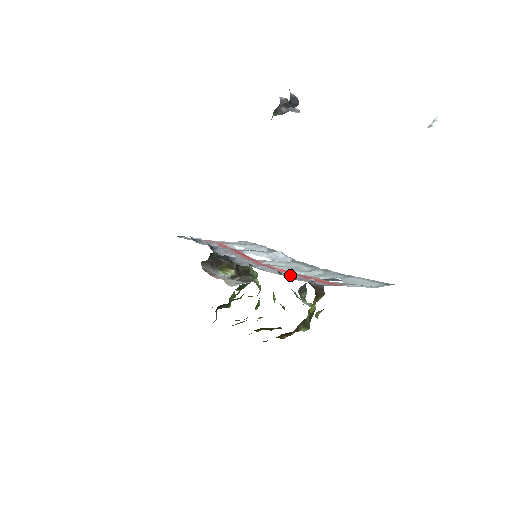
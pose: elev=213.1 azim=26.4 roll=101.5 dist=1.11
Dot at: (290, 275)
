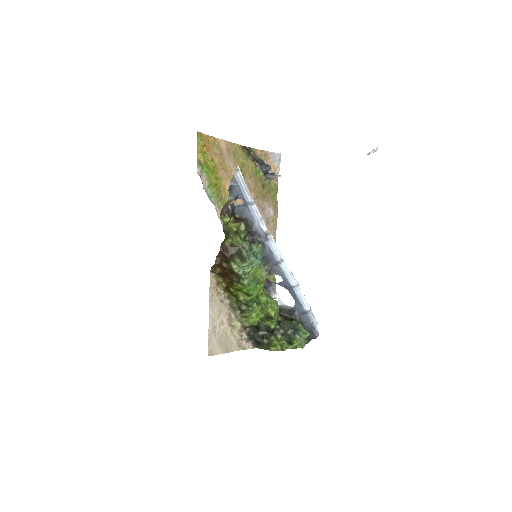
Dot at: occluded
